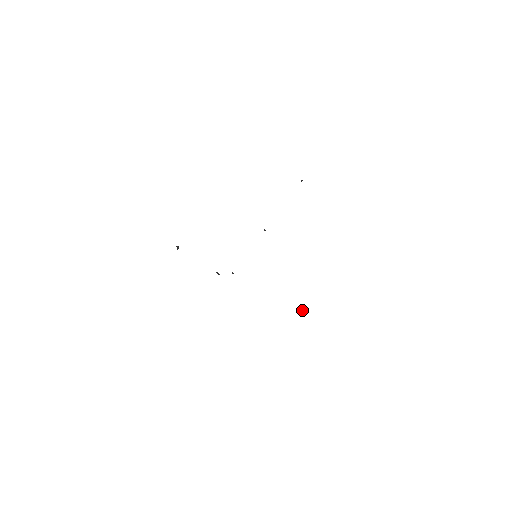
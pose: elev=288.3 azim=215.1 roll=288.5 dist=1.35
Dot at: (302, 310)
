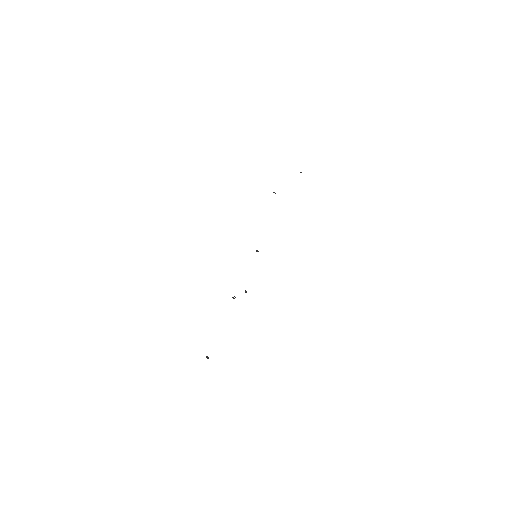
Dot at: (300, 172)
